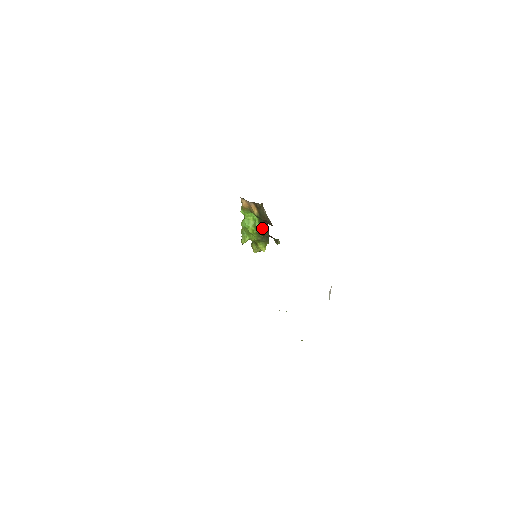
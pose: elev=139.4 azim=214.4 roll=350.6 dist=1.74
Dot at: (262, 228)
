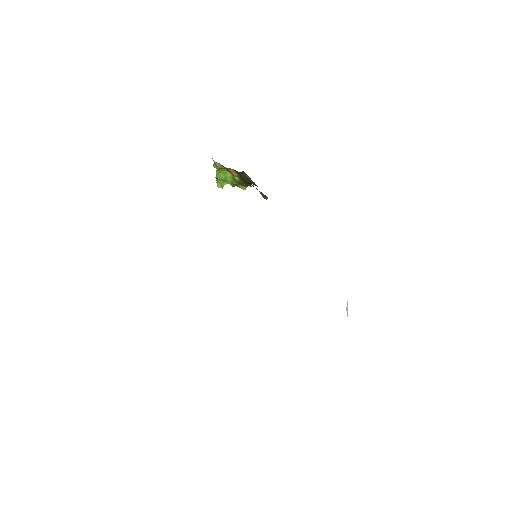
Dot at: (243, 182)
